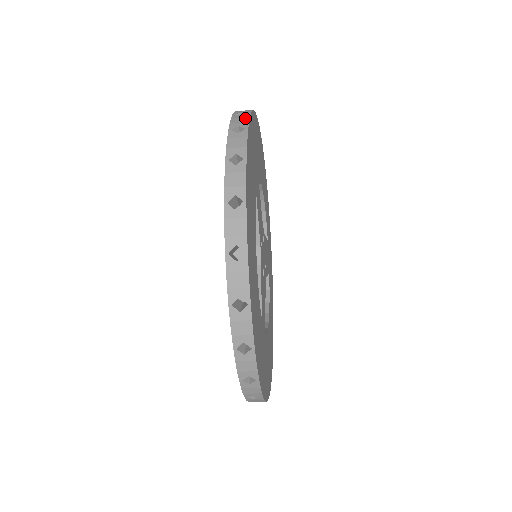
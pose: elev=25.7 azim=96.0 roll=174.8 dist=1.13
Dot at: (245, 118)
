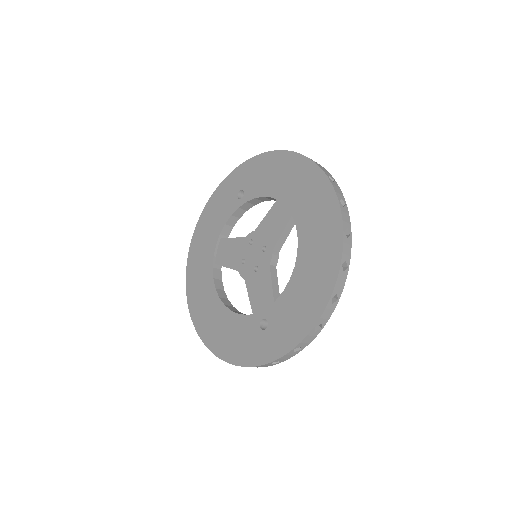
Dot at: (325, 169)
